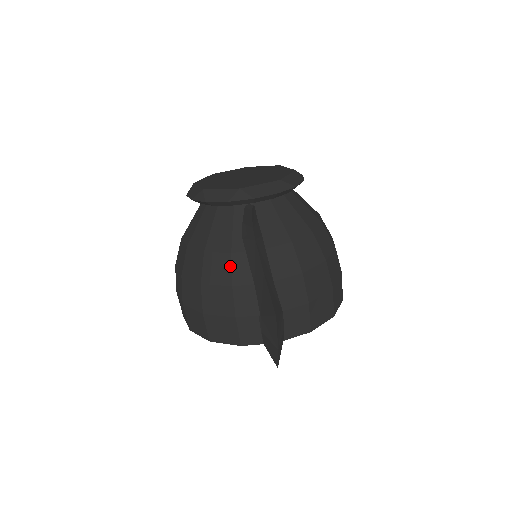
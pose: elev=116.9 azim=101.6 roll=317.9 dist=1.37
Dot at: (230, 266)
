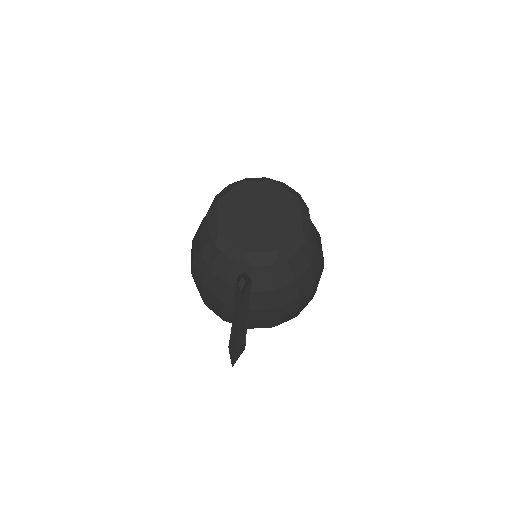
Dot at: (224, 291)
